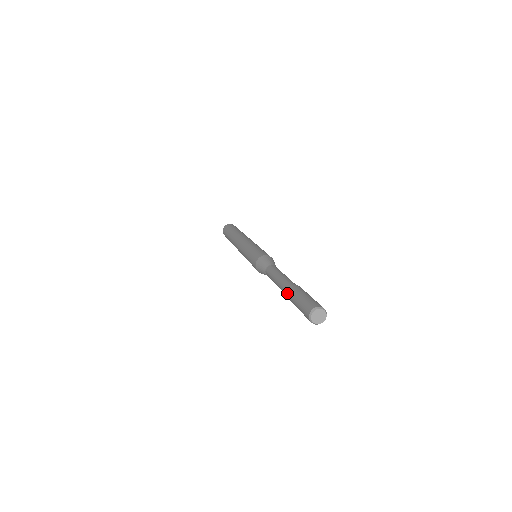
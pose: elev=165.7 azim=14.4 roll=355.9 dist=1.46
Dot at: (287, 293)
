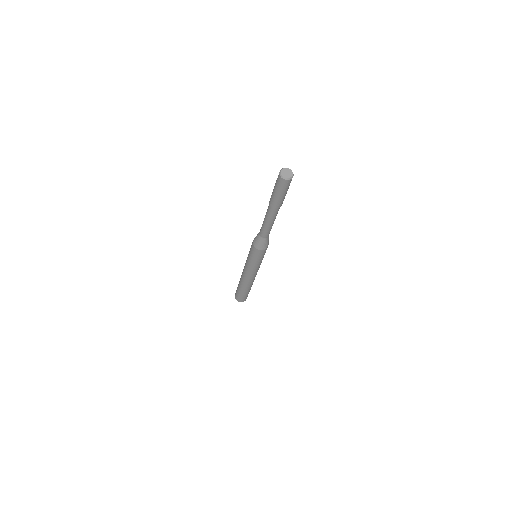
Dot at: occluded
